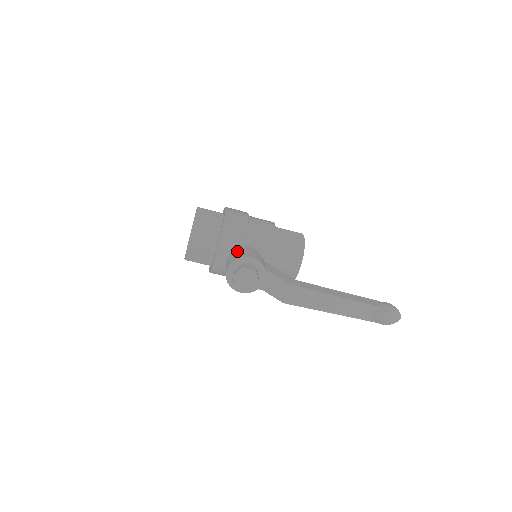
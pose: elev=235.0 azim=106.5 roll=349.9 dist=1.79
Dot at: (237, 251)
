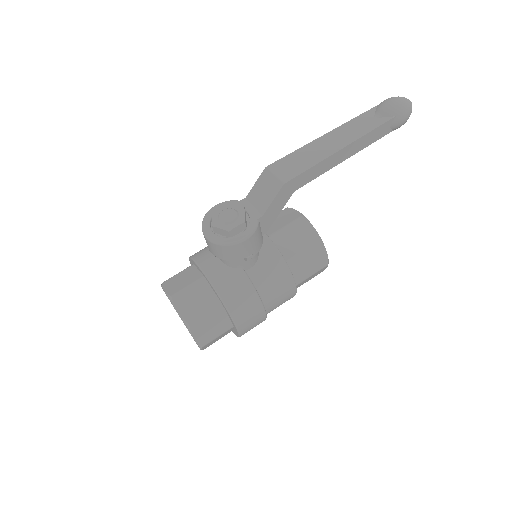
Dot at: occluded
